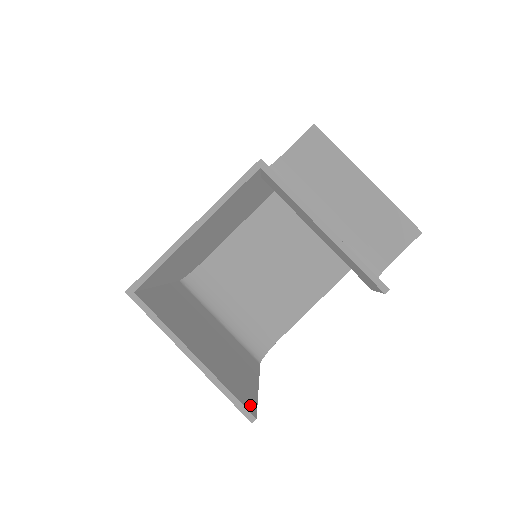
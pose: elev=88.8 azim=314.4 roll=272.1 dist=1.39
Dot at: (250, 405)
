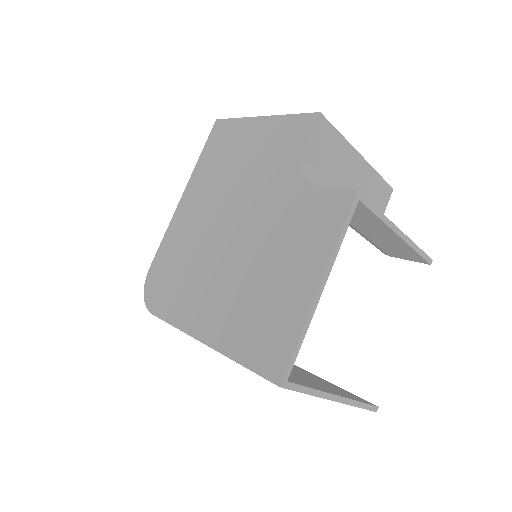
Dot at: (361, 399)
